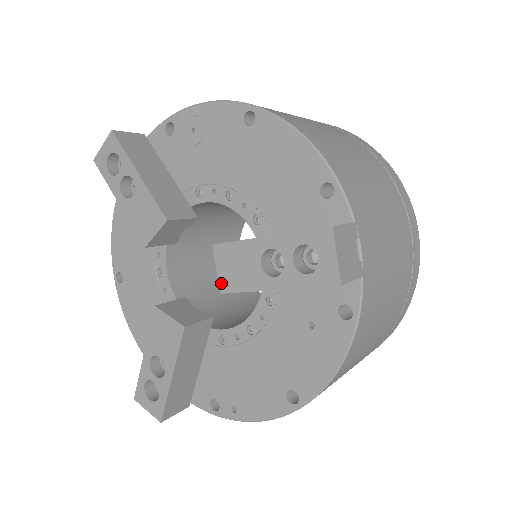
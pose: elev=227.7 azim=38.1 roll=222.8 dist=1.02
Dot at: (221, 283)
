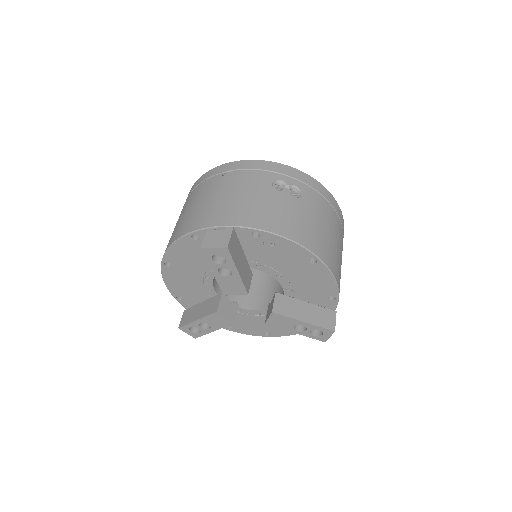
Dot at: (268, 322)
